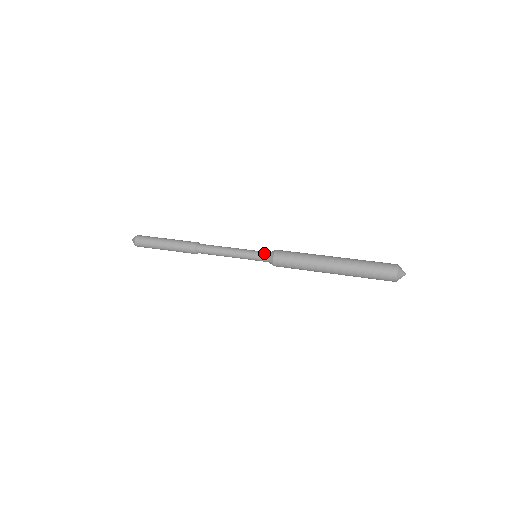
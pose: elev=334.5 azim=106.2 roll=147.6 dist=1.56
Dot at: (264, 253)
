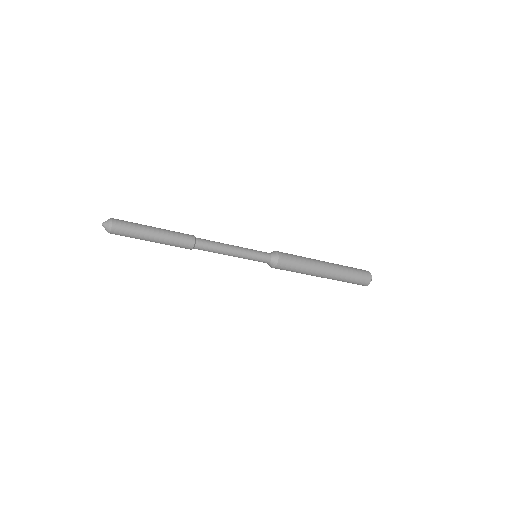
Dot at: (266, 252)
